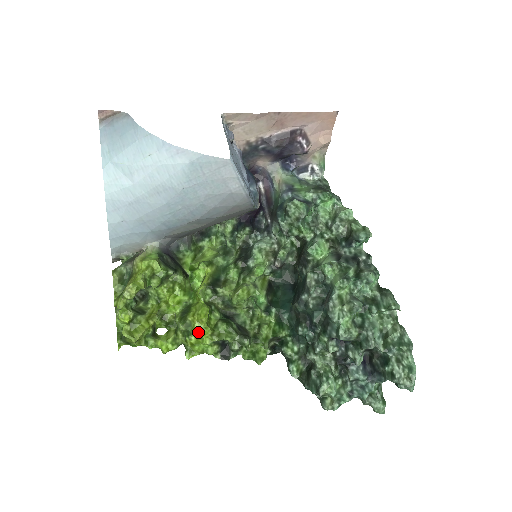
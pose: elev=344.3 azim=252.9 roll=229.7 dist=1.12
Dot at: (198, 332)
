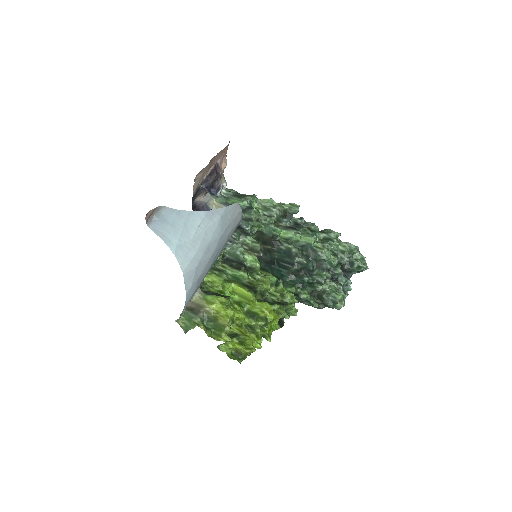
Dot at: (273, 319)
